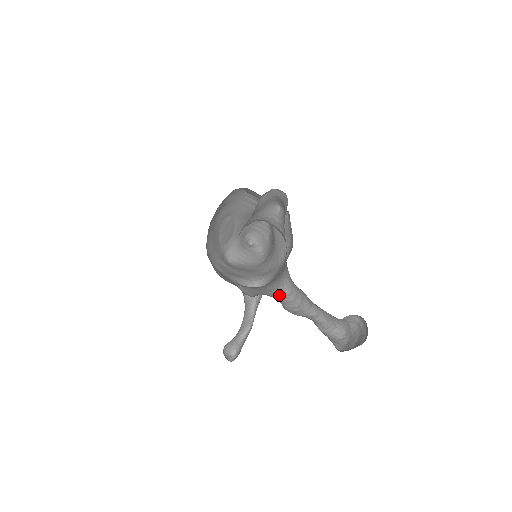
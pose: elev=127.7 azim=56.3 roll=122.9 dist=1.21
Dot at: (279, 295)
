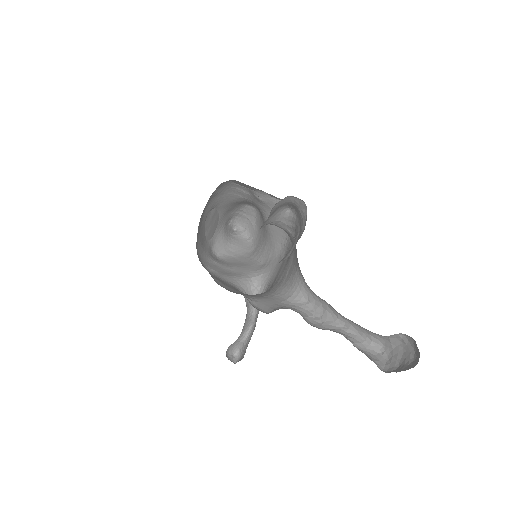
Dot at: (295, 304)
